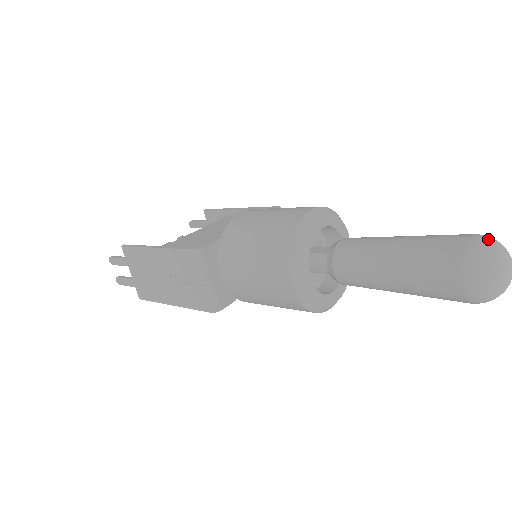
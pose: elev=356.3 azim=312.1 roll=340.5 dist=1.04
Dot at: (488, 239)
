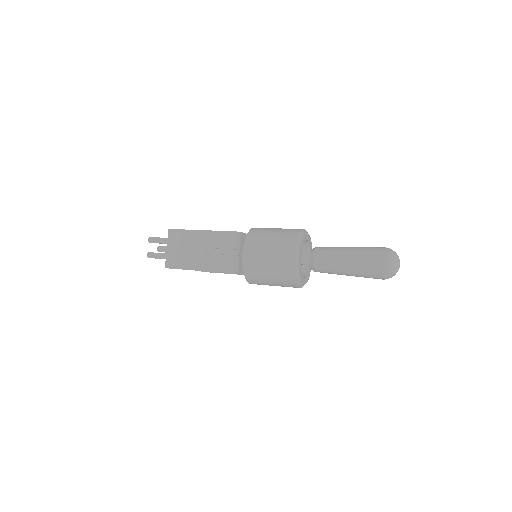
Dot at: (391, 249)
